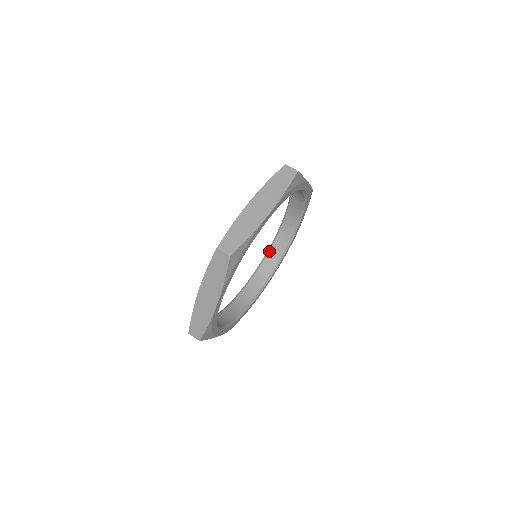
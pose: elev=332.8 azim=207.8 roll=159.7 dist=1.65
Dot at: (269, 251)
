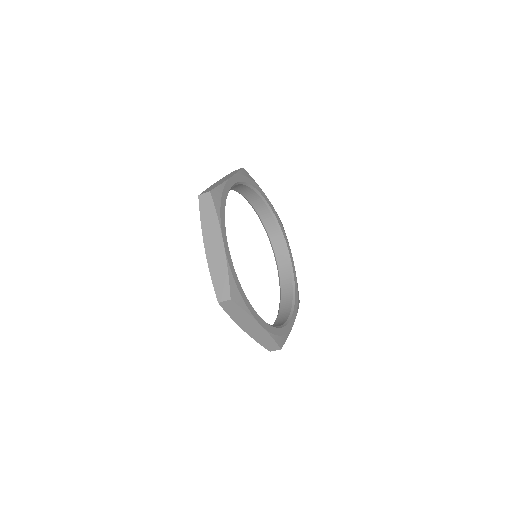
Dot at: (281, 291)
